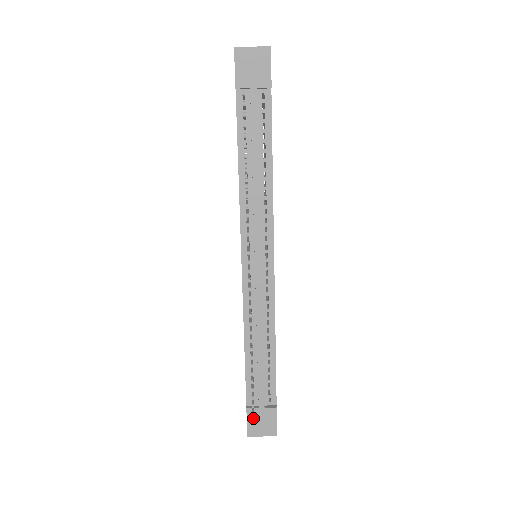
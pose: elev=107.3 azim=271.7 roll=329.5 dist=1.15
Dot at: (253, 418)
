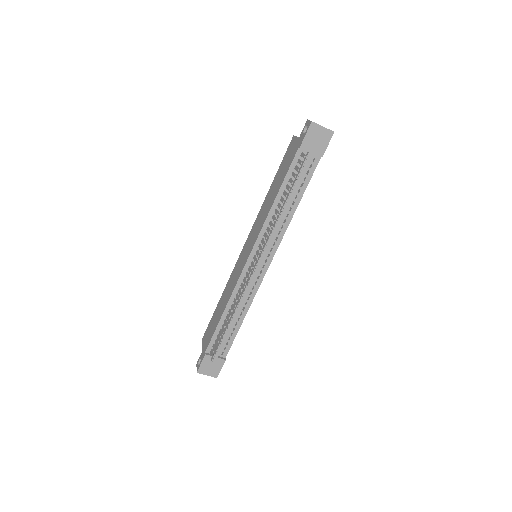
Dot at: (207, 362)
